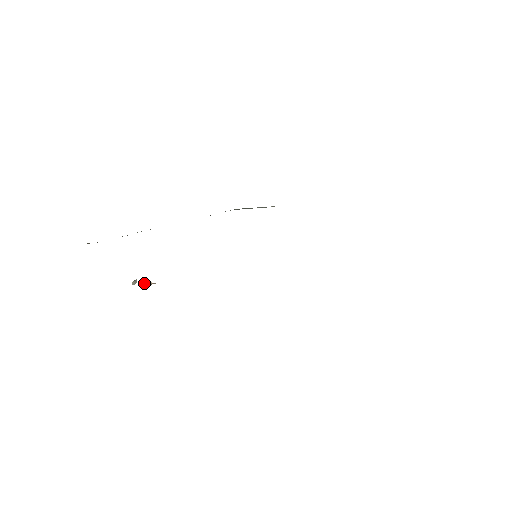
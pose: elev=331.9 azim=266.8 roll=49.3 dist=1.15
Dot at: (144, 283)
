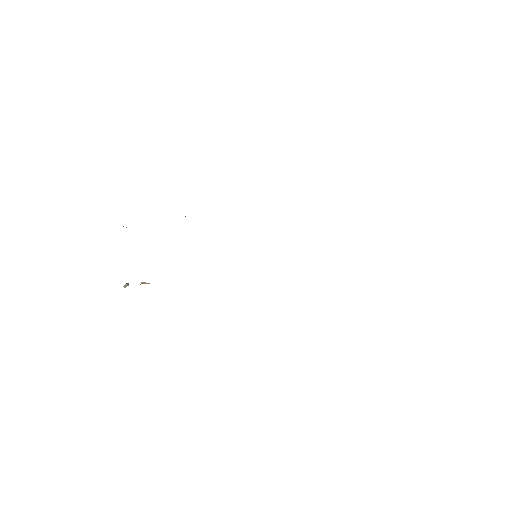
Dot at: (141, 283)
